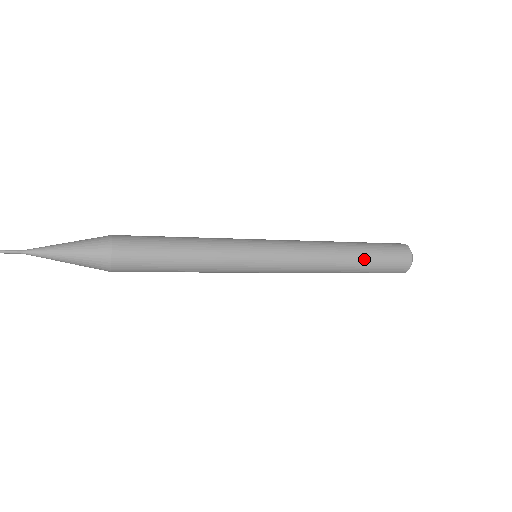
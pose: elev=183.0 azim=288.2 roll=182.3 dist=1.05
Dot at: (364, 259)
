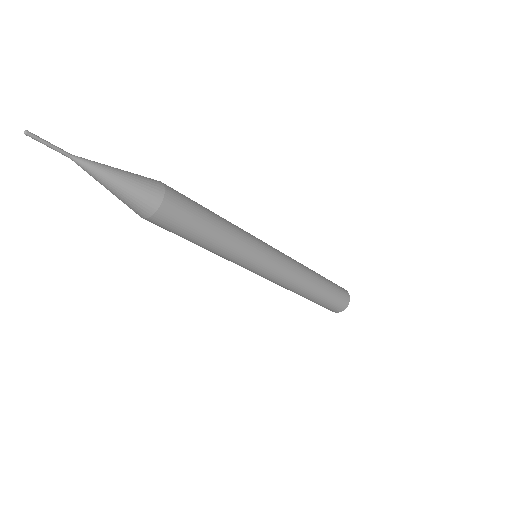
Dot at: (323, 294)
